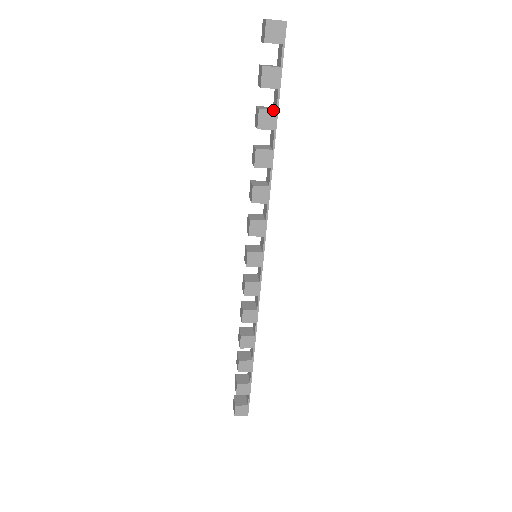
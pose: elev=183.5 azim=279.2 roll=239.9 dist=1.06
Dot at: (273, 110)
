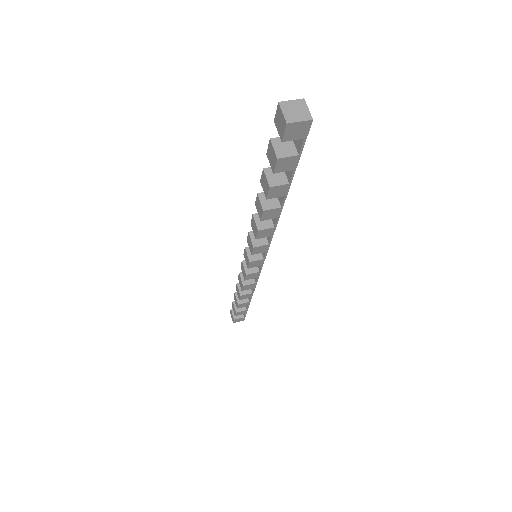
Dot at: (285, 184)
